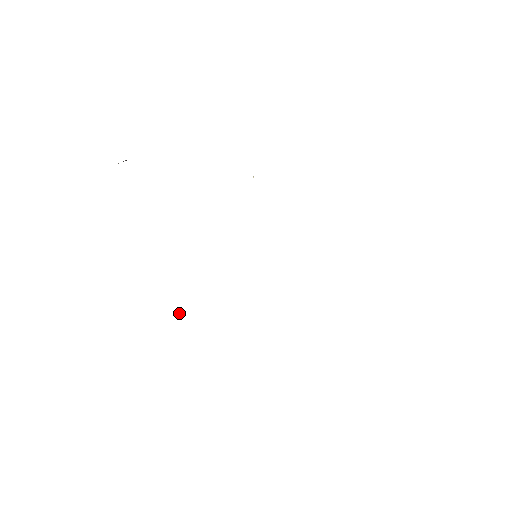
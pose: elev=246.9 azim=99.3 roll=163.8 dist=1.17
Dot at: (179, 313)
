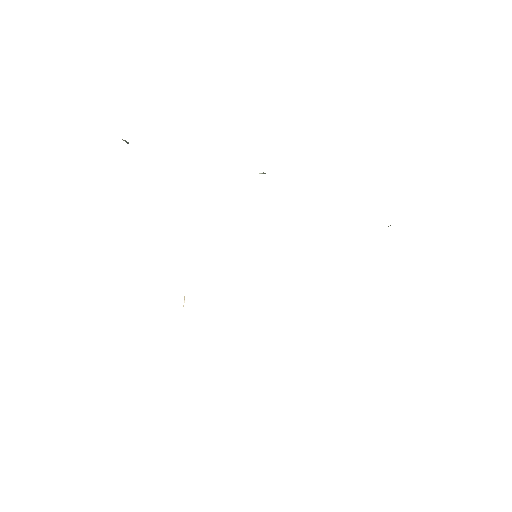
Dot at: (184, 302)
